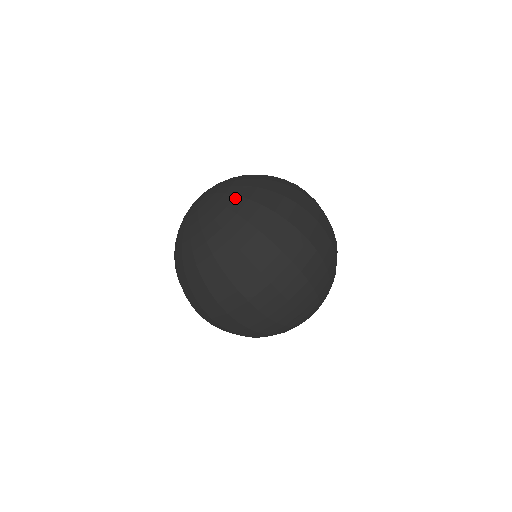
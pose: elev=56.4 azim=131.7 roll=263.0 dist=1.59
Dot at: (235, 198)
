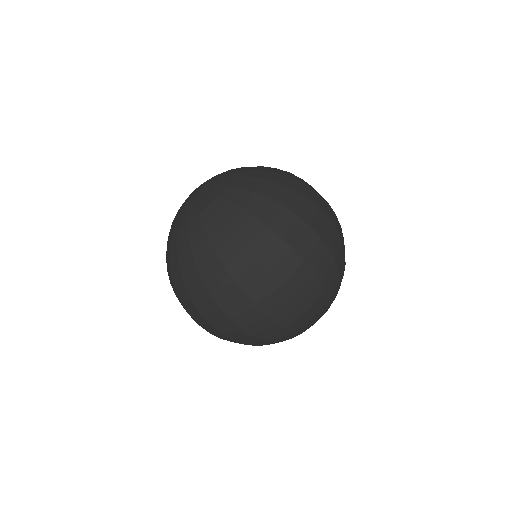
Dot at: (199, 229)
